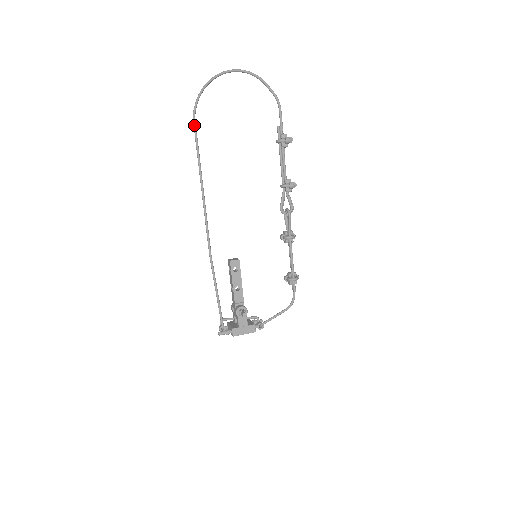
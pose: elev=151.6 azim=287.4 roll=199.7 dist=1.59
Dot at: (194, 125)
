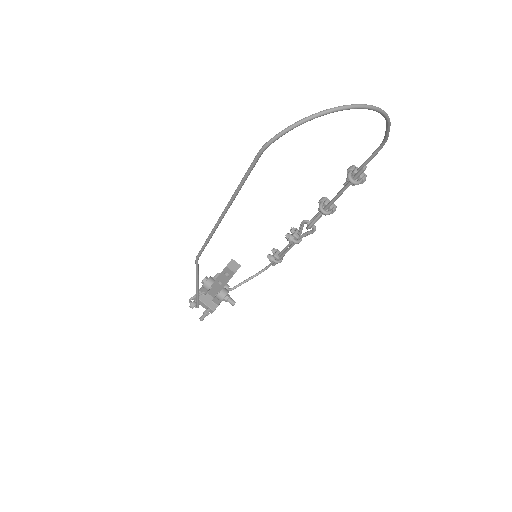
Dot at: (257, 160)
